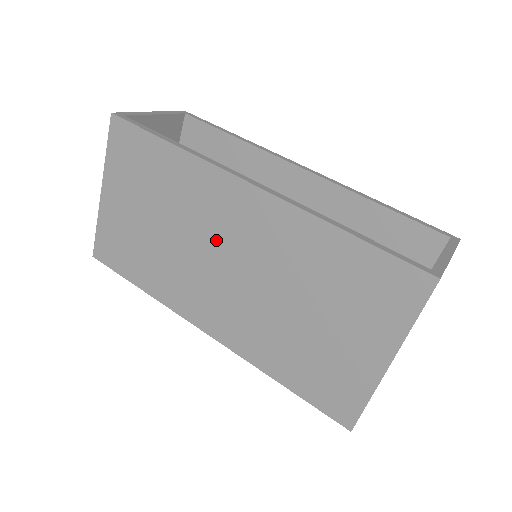
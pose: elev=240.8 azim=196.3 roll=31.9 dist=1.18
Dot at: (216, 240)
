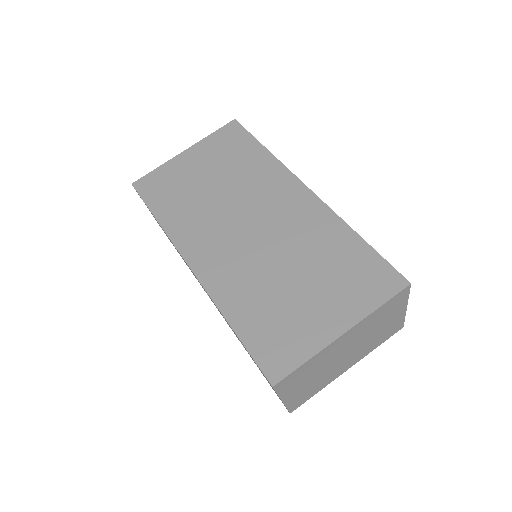
Dot at: (255, 209)
